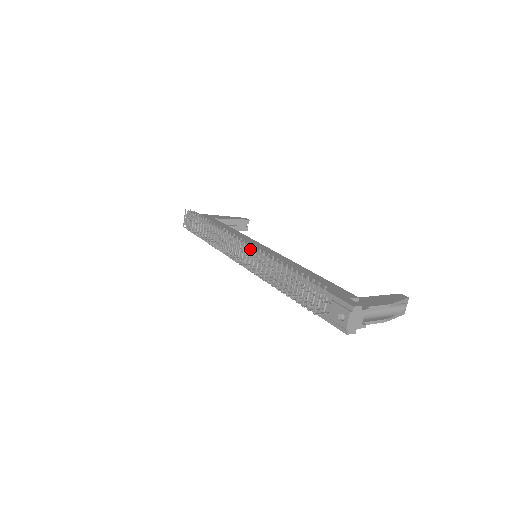
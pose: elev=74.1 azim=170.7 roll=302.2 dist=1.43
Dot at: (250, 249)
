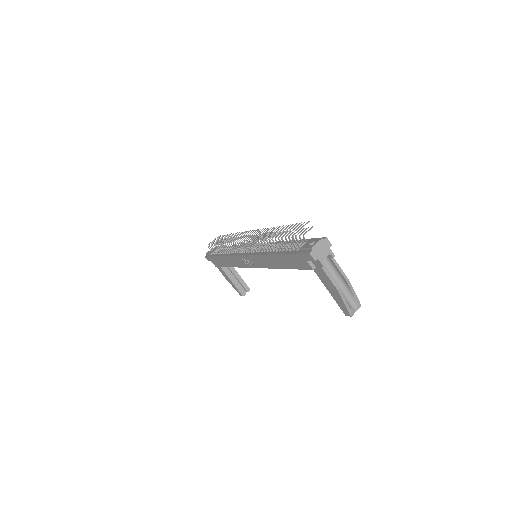
Dot at: (262, 229)
